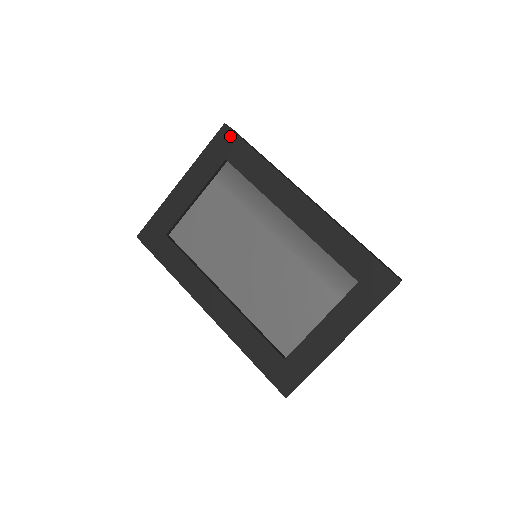
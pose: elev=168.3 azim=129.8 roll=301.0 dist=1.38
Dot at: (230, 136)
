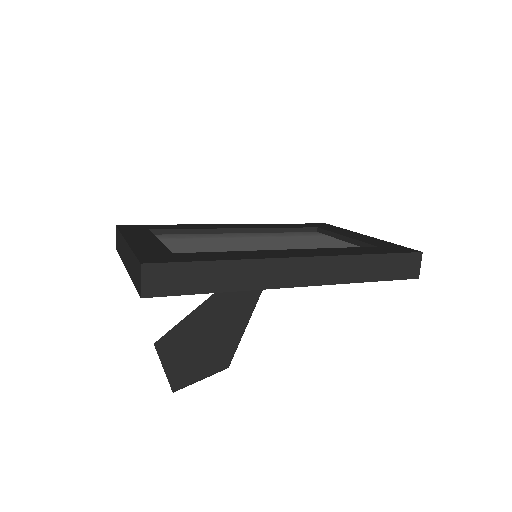
Dot at: (132, 226)
